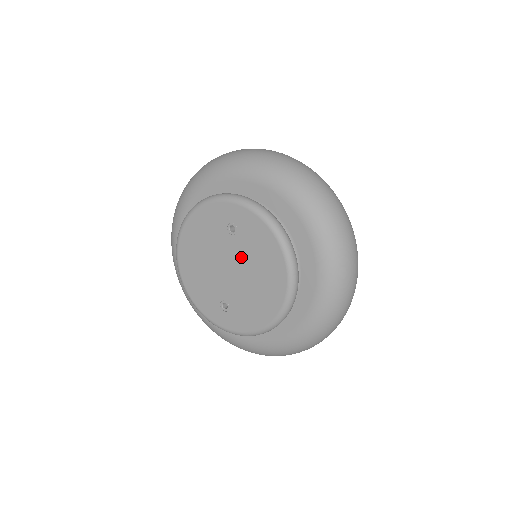
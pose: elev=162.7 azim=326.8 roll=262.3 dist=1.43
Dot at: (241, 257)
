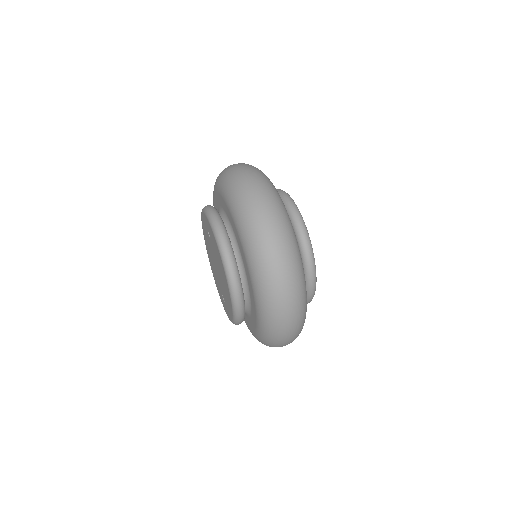
Dot at: (215, 257)
